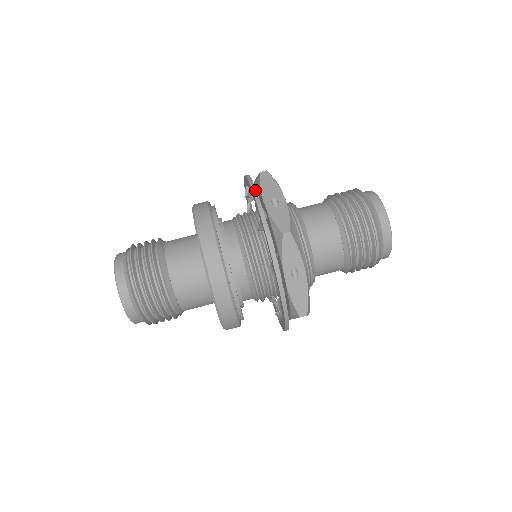
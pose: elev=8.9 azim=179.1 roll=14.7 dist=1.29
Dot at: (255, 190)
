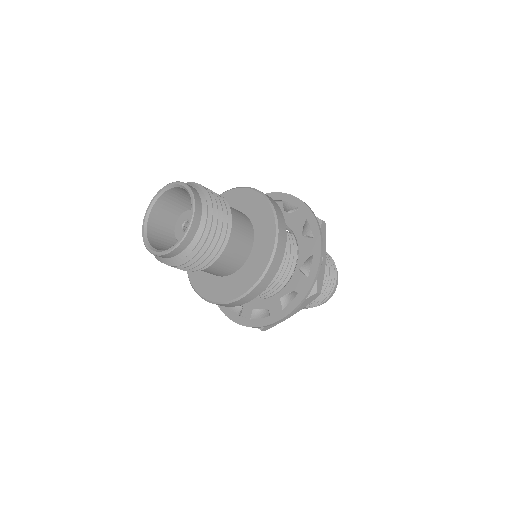
Dot at: occluded
